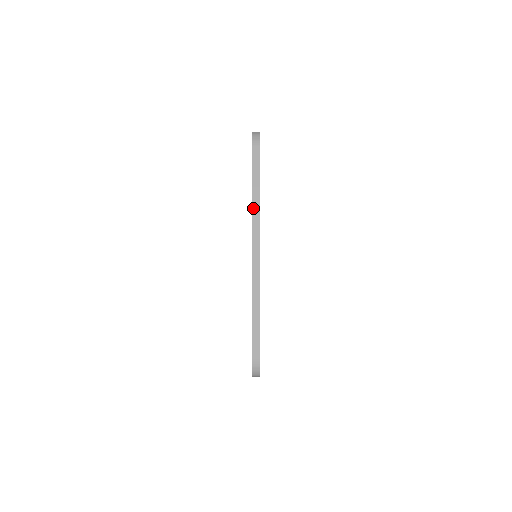
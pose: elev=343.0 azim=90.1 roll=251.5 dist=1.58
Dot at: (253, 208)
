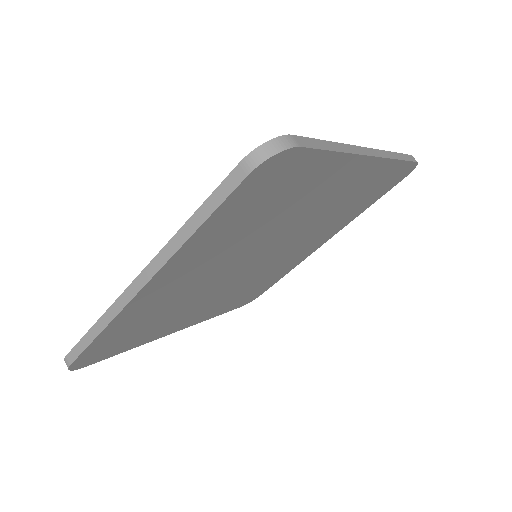
Dot at: (174, 238)
